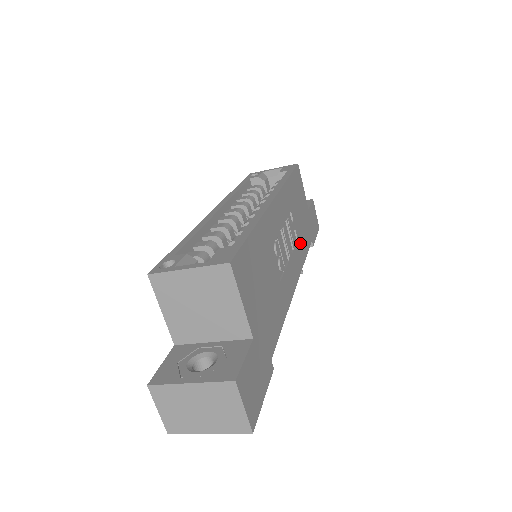
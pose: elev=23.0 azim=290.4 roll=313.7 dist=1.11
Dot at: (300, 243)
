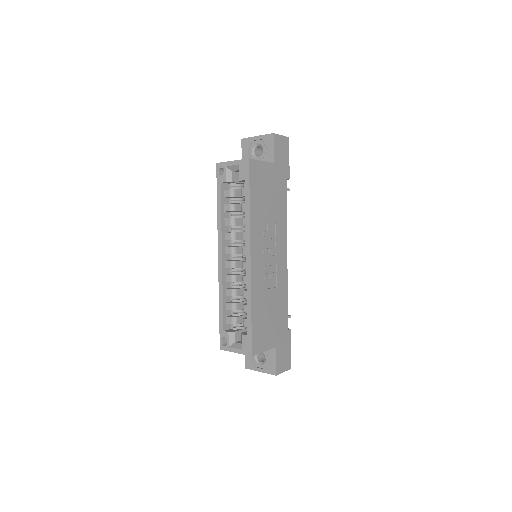
Dot at: (278, 218)
